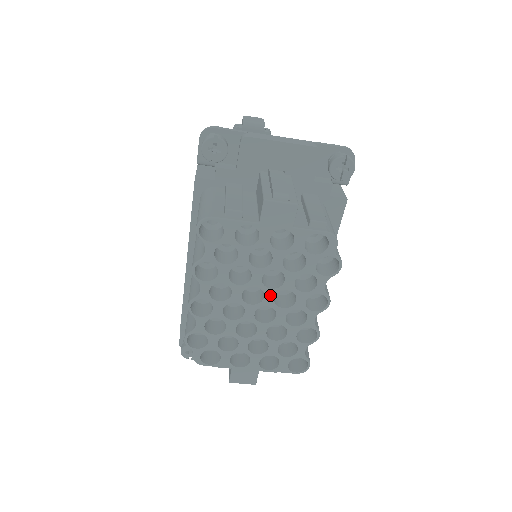
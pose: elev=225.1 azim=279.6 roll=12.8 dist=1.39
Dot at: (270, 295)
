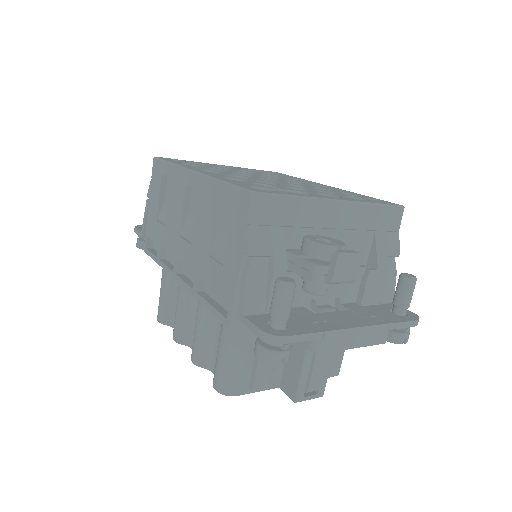
Dot at: occluded
